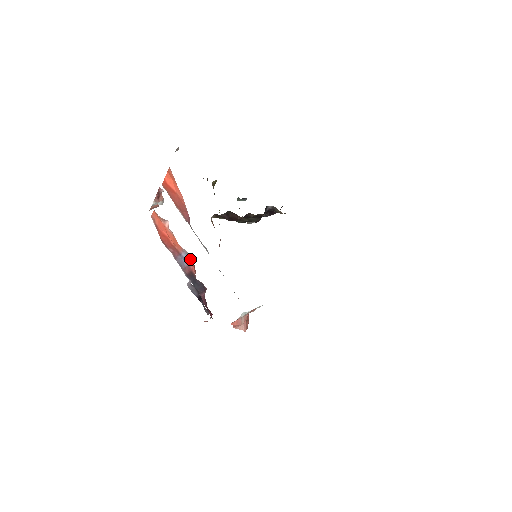
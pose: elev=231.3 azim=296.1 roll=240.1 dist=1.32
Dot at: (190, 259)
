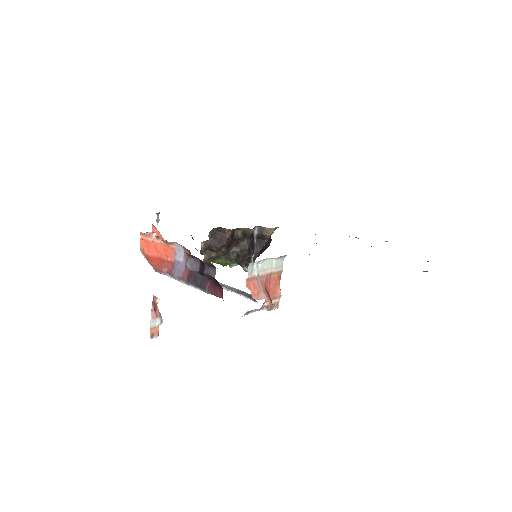
Dot at: (184, 255)
